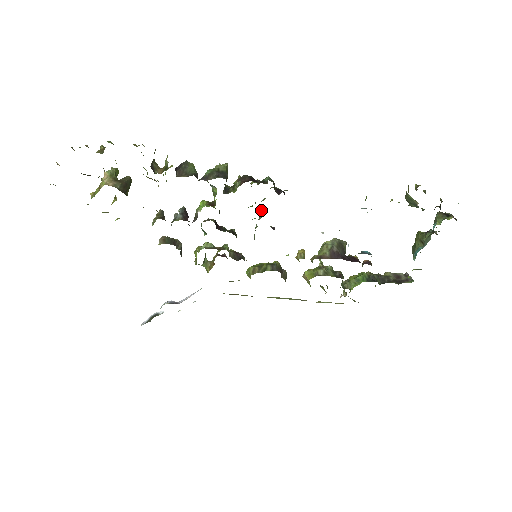
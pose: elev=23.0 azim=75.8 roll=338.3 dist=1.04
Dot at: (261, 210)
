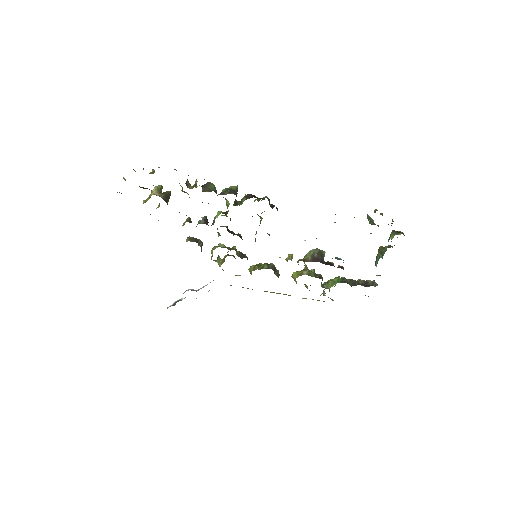
Dot at: (260, 220)
